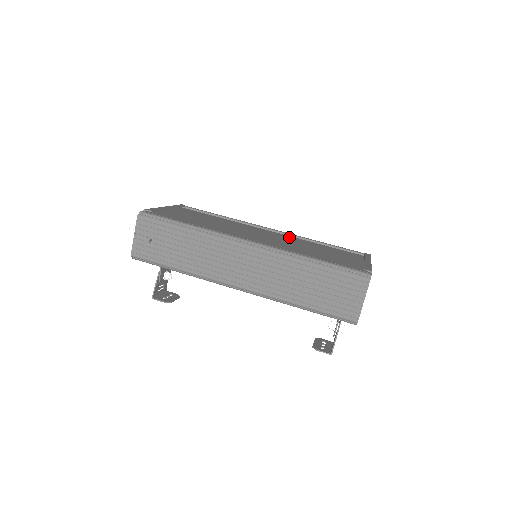
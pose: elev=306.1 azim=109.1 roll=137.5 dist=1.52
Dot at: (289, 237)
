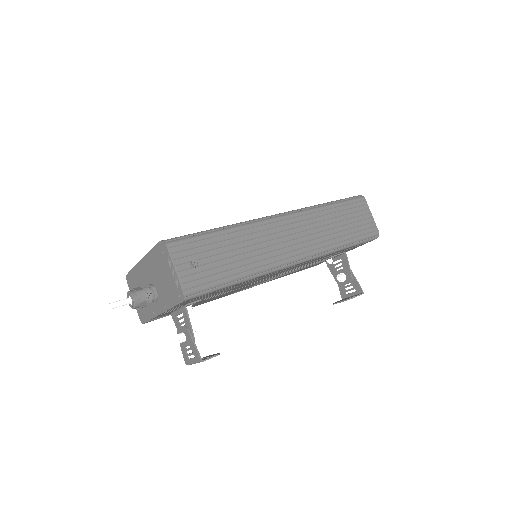
Dot at: occluded
